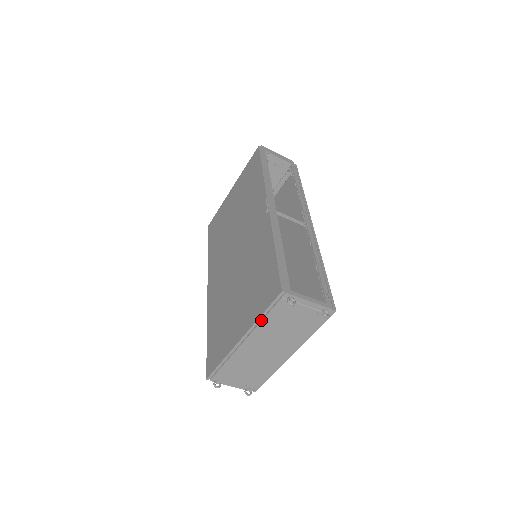
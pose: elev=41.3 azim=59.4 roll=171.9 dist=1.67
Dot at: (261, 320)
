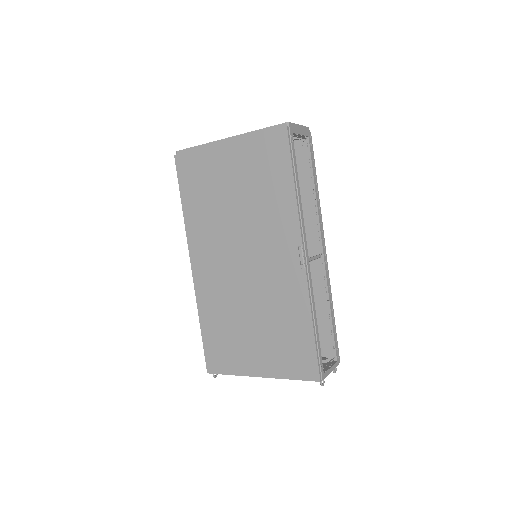
Dot at: occluded
